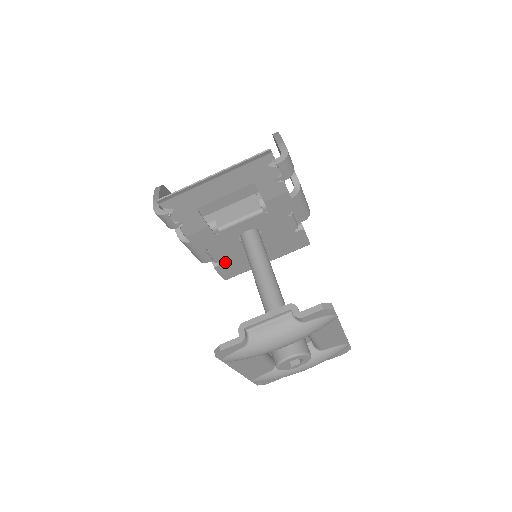
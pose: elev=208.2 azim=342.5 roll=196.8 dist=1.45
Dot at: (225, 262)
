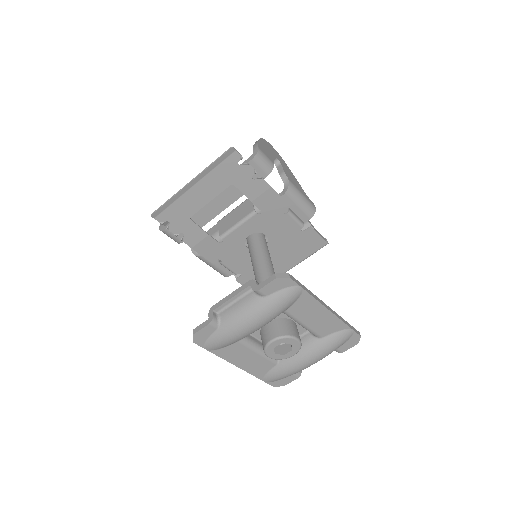
Dot at: (244, 272)
